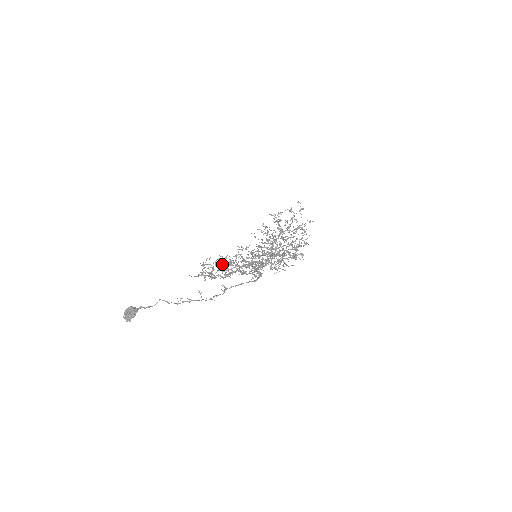
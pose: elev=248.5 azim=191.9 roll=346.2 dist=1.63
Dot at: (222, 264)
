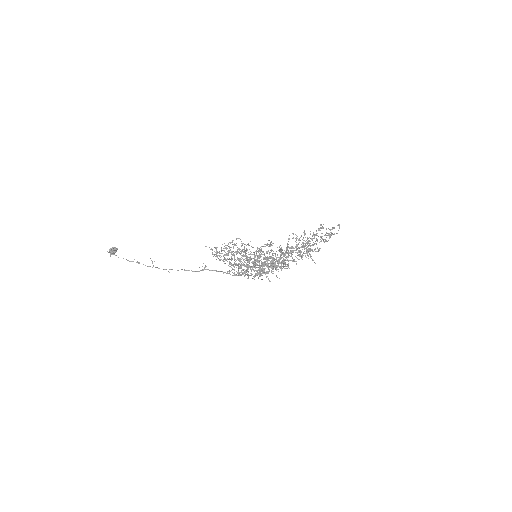
Dot at: (242, 249)
